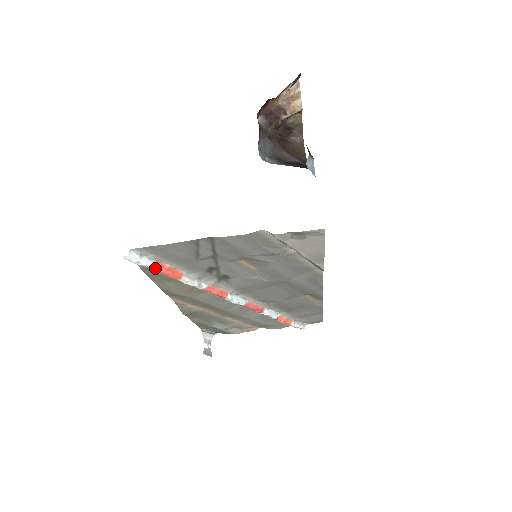
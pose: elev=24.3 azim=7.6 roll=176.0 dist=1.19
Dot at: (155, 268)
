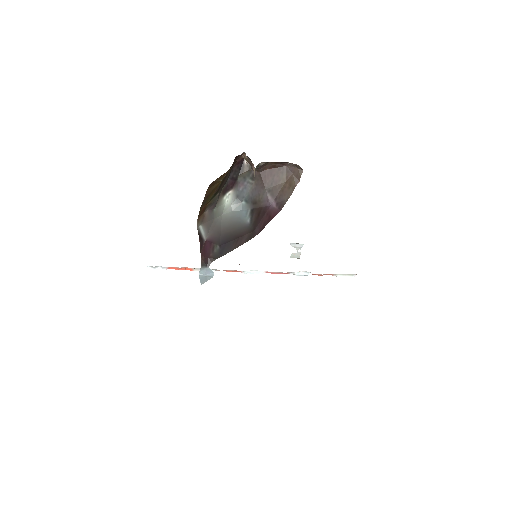
Dot at: occluded
